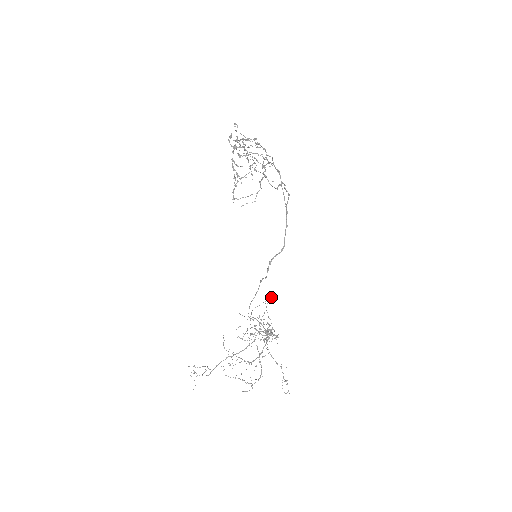
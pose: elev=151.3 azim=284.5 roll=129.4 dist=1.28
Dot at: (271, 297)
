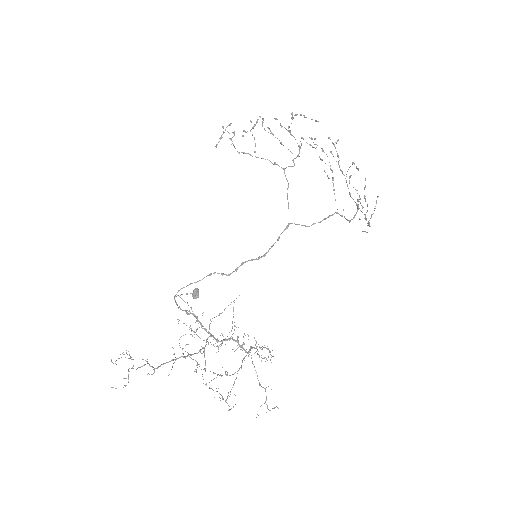
Dot at: (195, 292)
